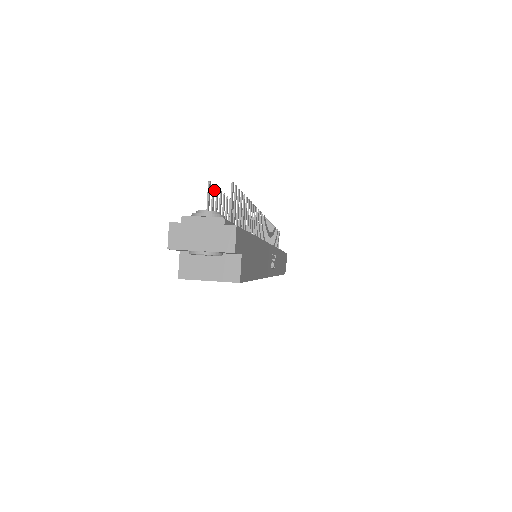
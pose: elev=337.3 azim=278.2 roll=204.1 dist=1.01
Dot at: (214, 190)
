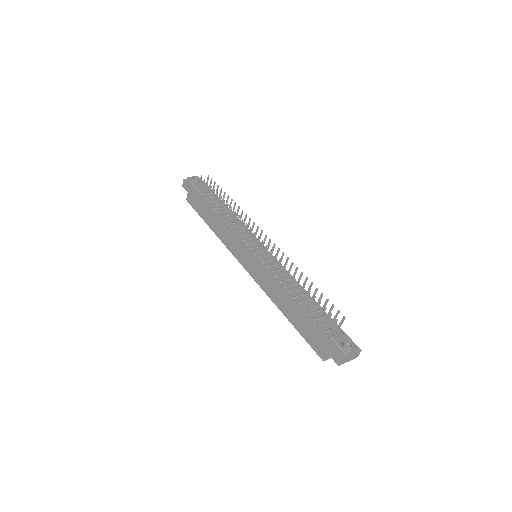
Dot at: (330, 314)
